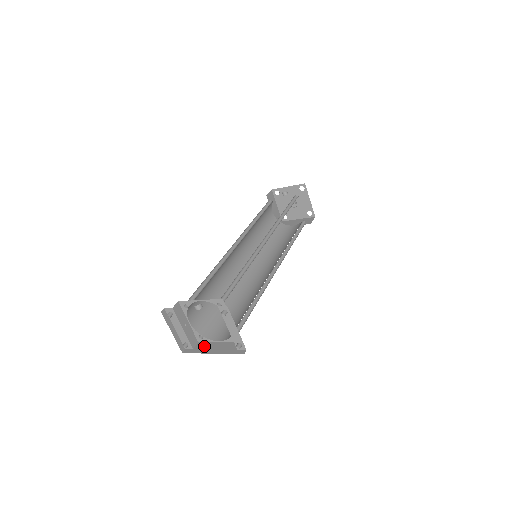
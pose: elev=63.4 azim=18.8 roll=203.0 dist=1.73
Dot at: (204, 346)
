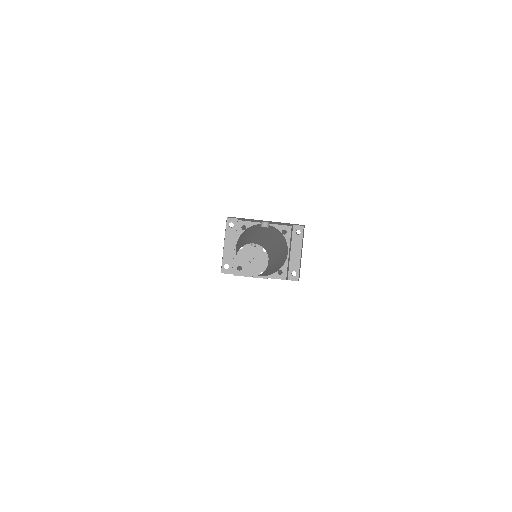
Dot at: occluded
